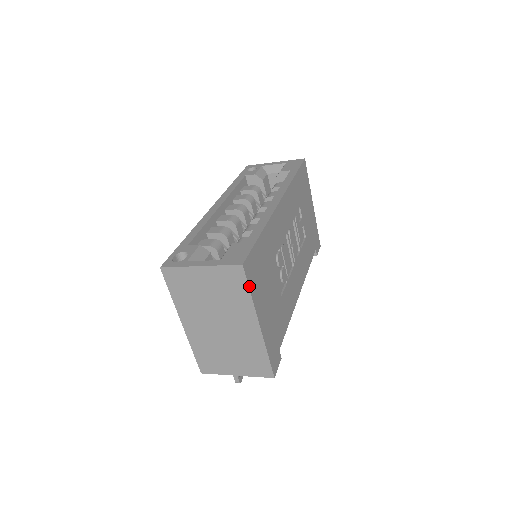
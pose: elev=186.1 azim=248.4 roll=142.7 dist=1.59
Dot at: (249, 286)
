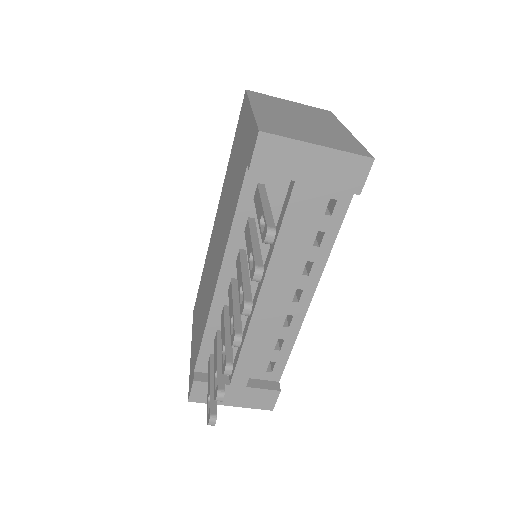
Dot at: occluded
